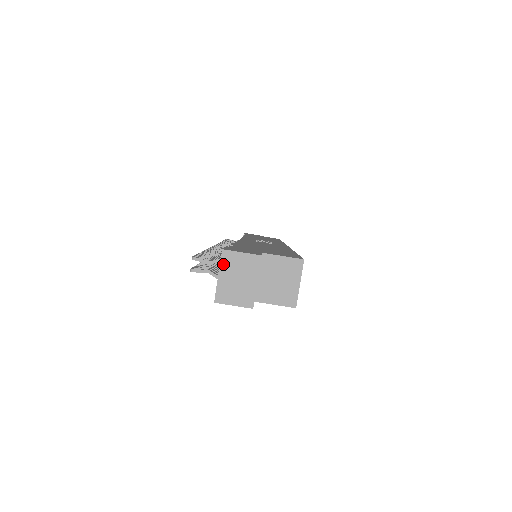
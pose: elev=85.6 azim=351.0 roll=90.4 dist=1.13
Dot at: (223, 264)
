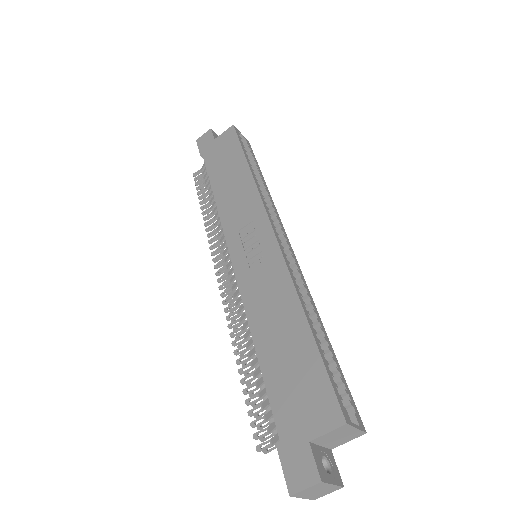
Dot at: (299, 496)
